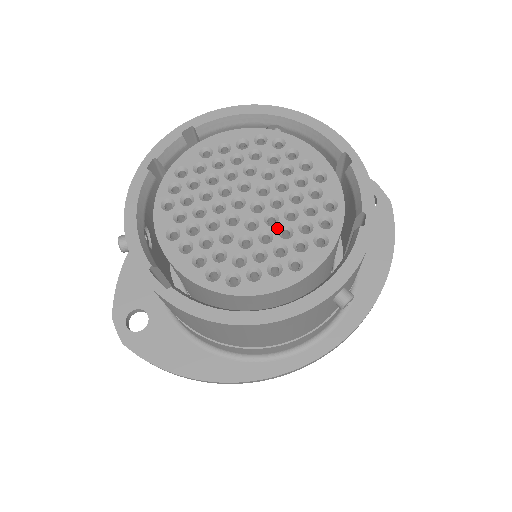
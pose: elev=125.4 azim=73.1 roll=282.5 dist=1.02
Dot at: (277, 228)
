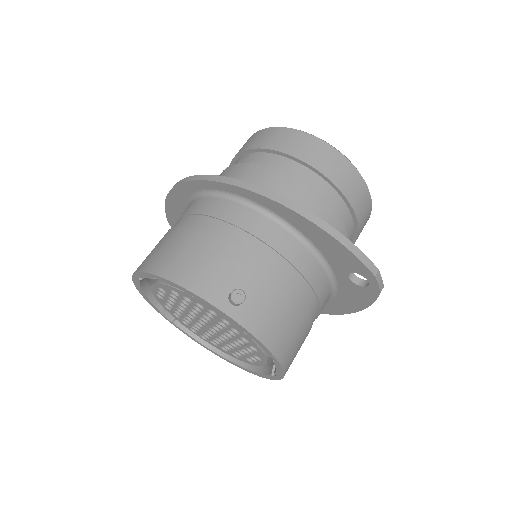
Dot at: (225, 343)
